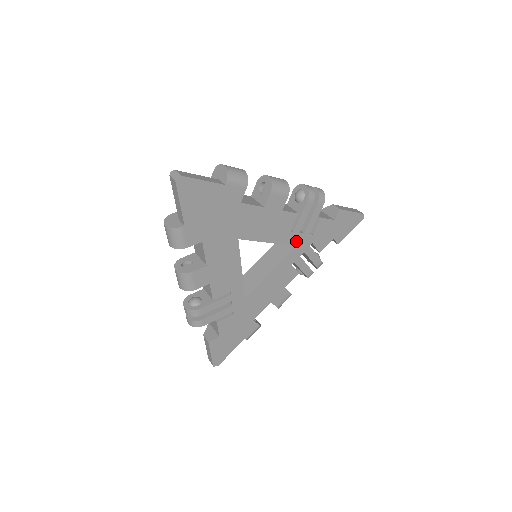
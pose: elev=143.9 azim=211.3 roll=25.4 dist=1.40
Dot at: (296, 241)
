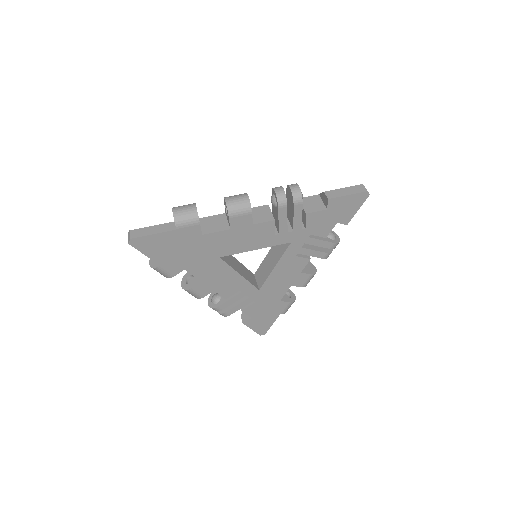
Dot at: (288, 239)
